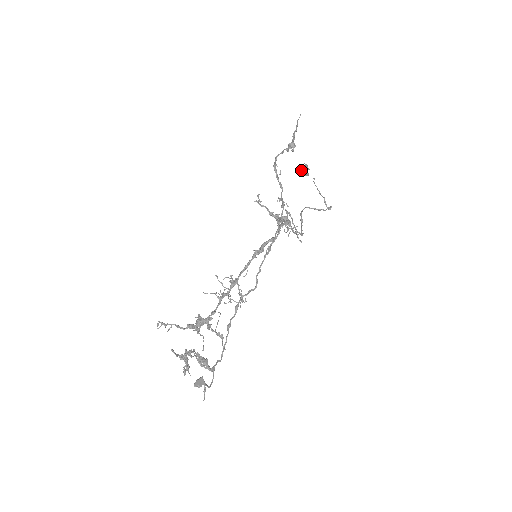
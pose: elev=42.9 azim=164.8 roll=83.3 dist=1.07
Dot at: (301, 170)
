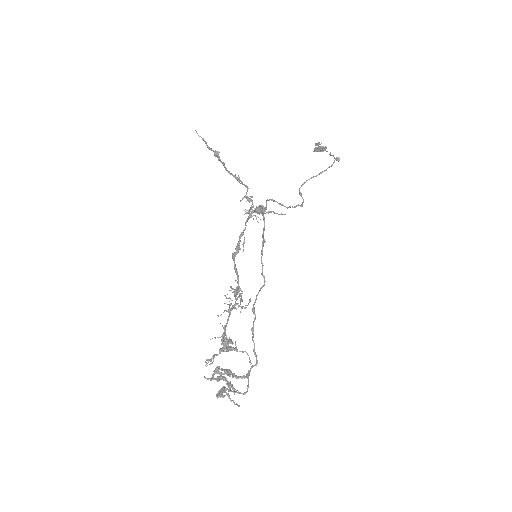
Dot at: (316, 151)
